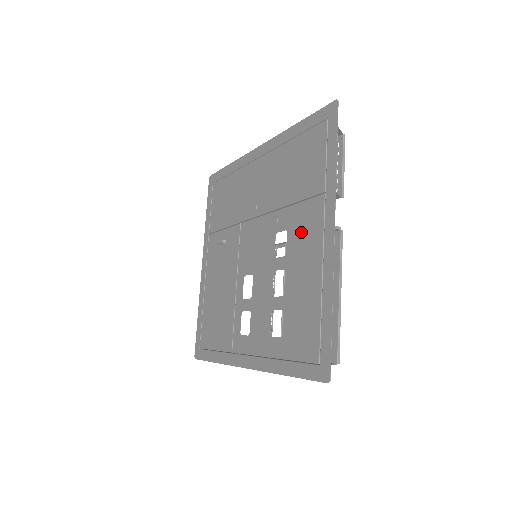
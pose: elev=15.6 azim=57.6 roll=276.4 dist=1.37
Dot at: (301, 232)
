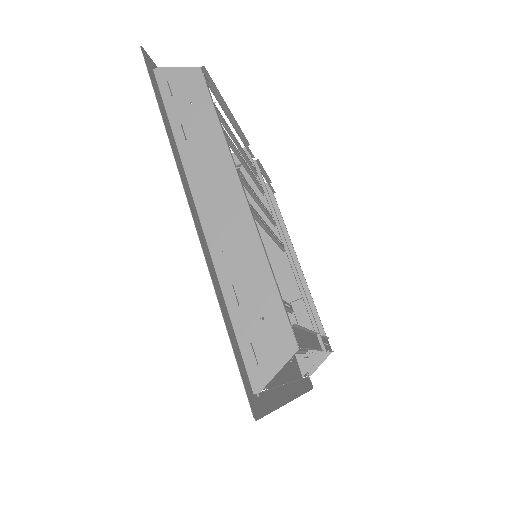
Dot at: occluded
